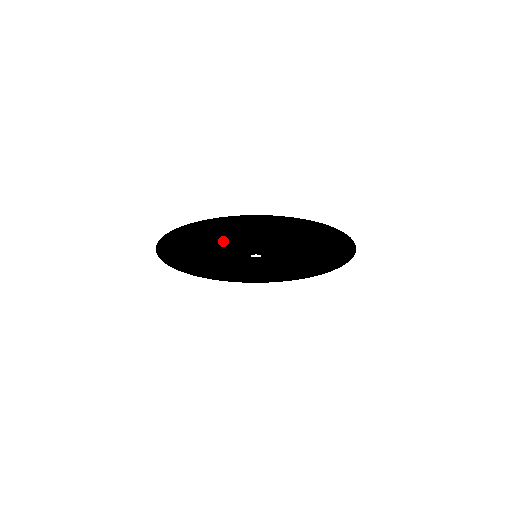
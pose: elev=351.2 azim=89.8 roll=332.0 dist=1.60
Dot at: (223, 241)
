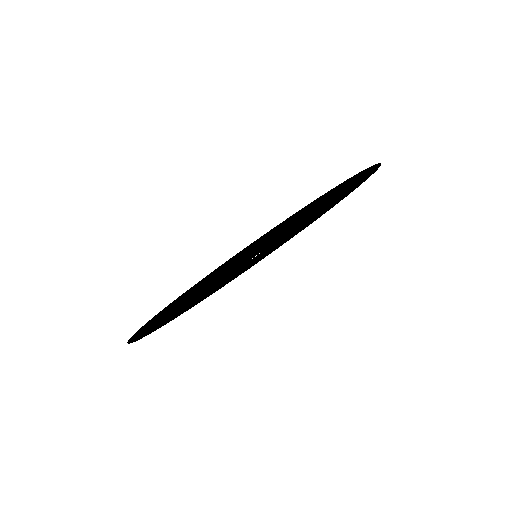
Dot at: (268, 241)
